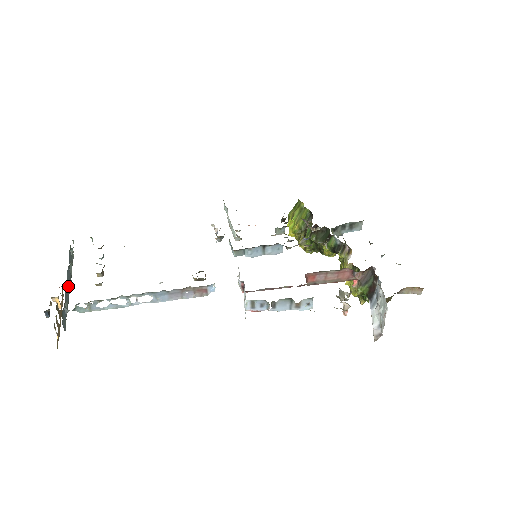
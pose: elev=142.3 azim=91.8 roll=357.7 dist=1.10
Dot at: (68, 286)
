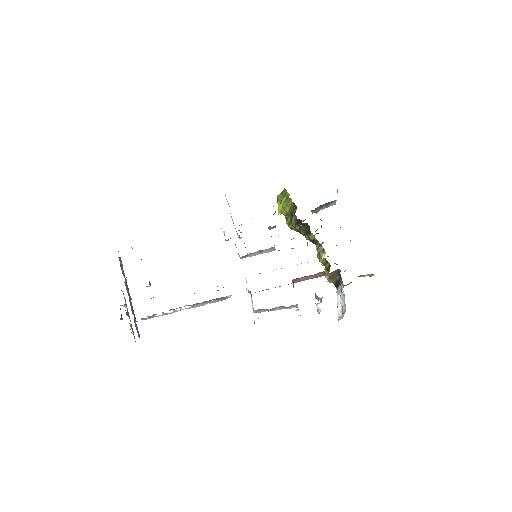
Dot at: (130, 299)
